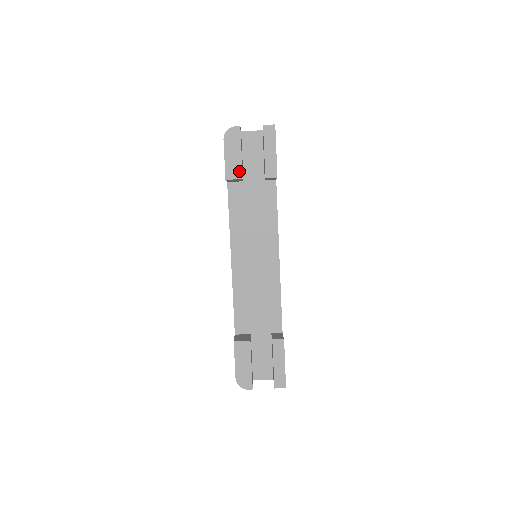
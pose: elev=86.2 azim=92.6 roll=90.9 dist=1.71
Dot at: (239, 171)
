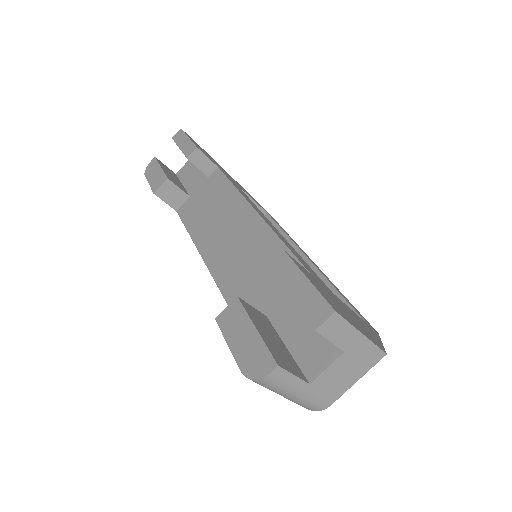
Dot at: (163, 178)
